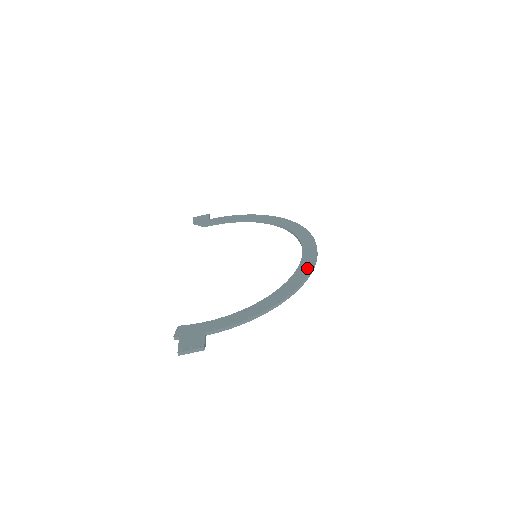
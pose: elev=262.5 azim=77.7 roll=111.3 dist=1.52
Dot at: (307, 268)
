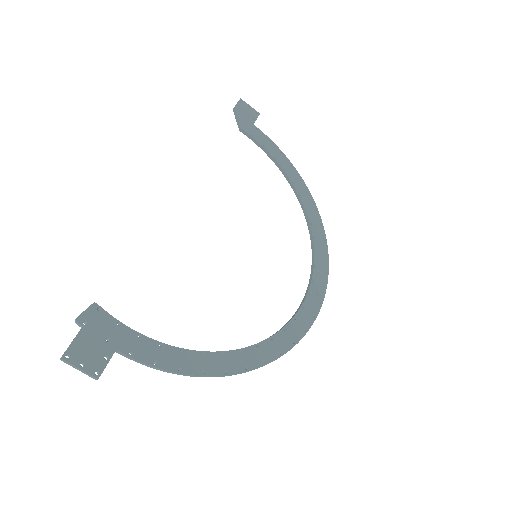
Dot at: (288, 342)
